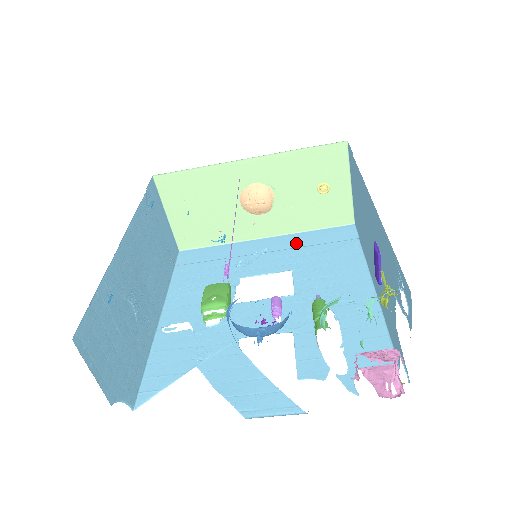
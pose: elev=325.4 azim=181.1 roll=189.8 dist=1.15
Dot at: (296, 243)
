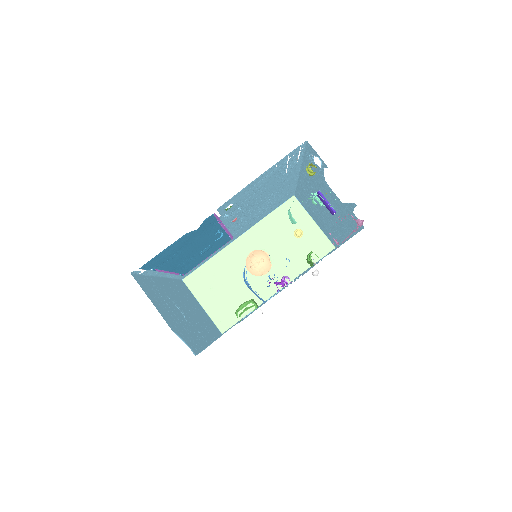
Dot at: occluded
